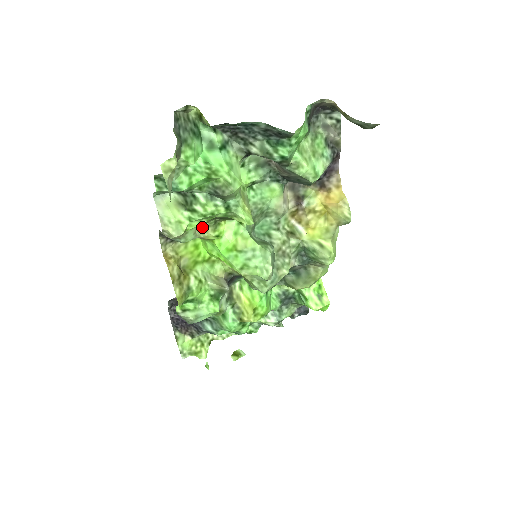
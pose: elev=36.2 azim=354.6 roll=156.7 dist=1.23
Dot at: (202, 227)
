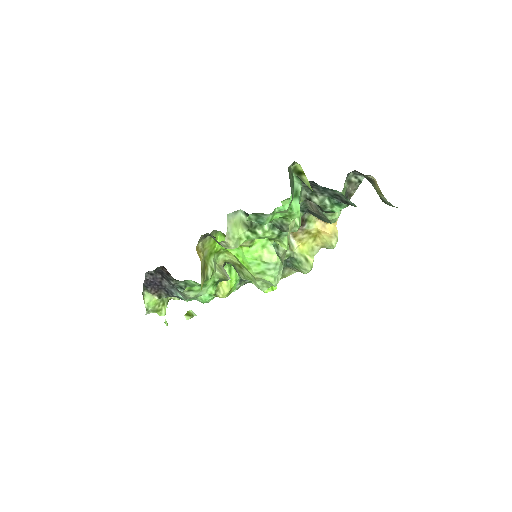
Dot at: occluded
